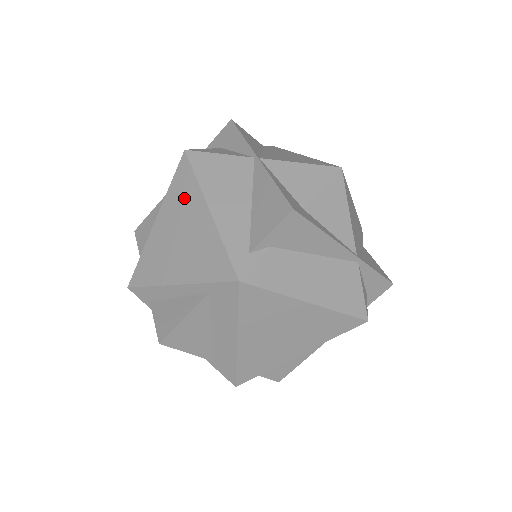
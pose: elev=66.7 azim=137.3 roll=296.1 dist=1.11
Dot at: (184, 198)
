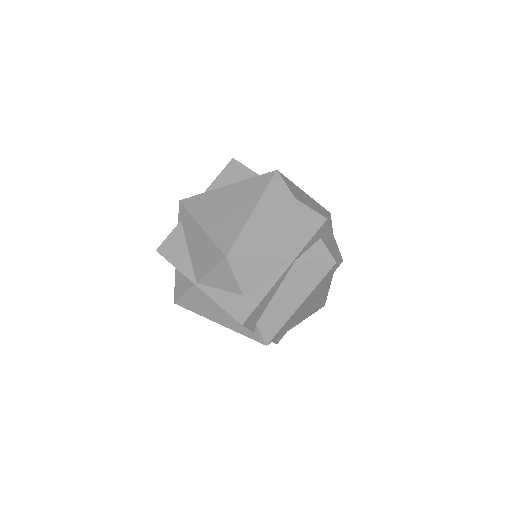
Dot at: occluded
